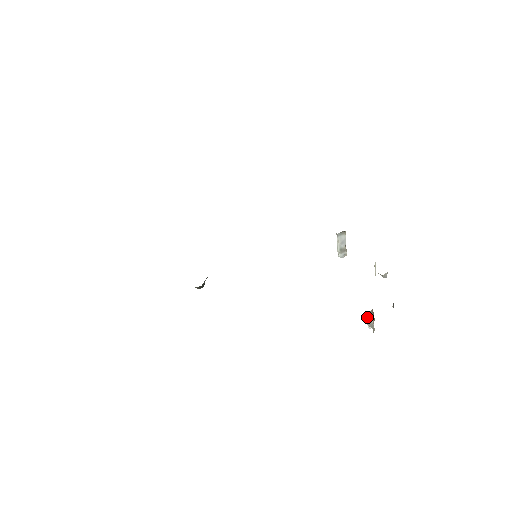
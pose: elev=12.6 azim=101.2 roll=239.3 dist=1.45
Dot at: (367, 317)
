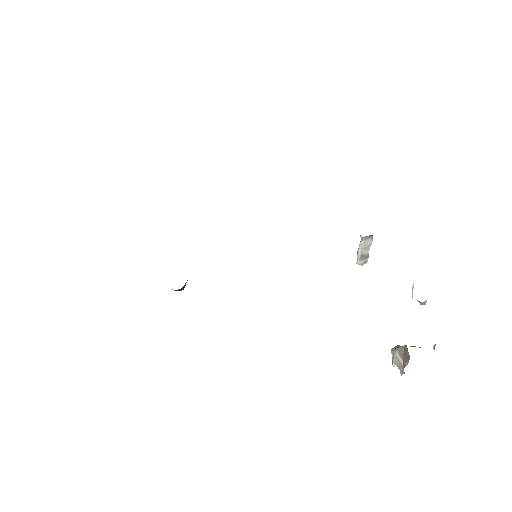
Dot at: (393, 352)
